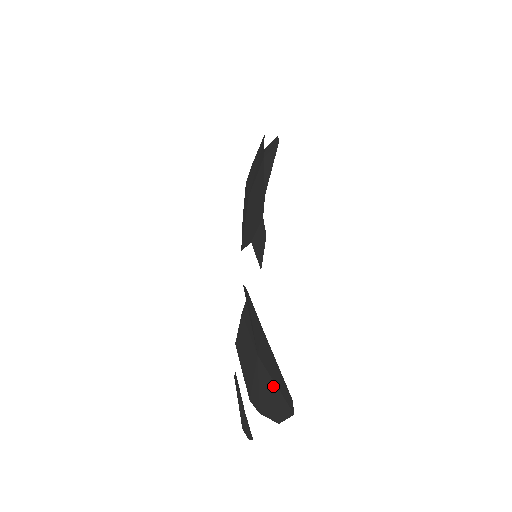
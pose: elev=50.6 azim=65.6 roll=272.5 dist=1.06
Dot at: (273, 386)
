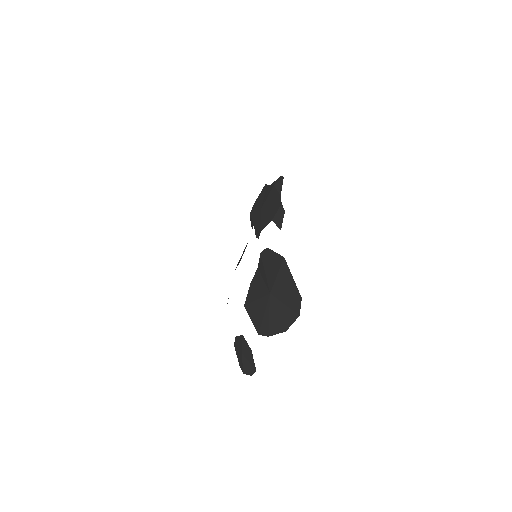
Dot at: (283, 307)
